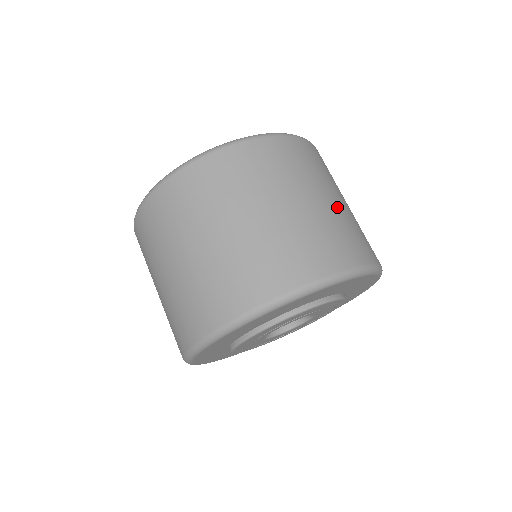
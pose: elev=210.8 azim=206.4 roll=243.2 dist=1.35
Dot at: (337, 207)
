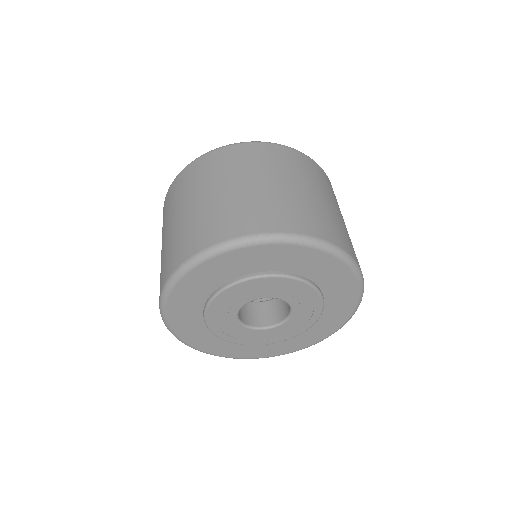
Dot at: occluded
